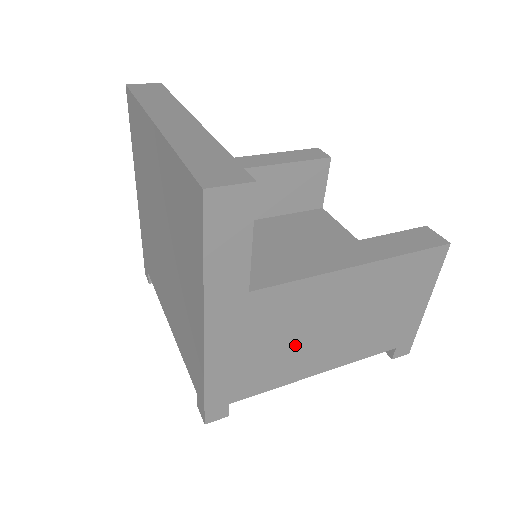
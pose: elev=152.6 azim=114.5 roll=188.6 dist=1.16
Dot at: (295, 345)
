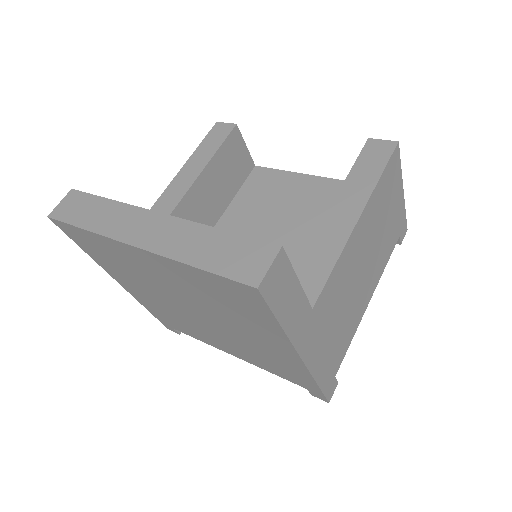
Dot at: (350, 304)
